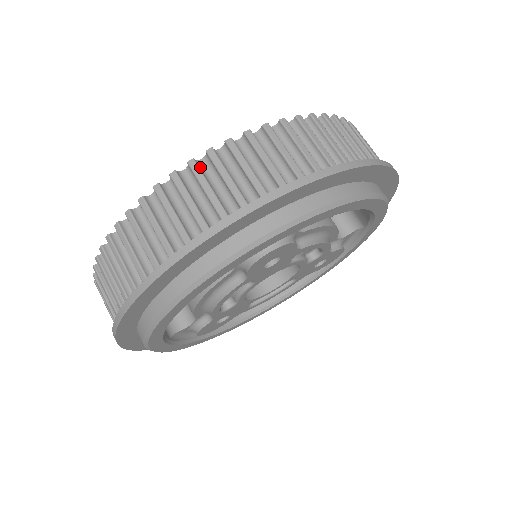
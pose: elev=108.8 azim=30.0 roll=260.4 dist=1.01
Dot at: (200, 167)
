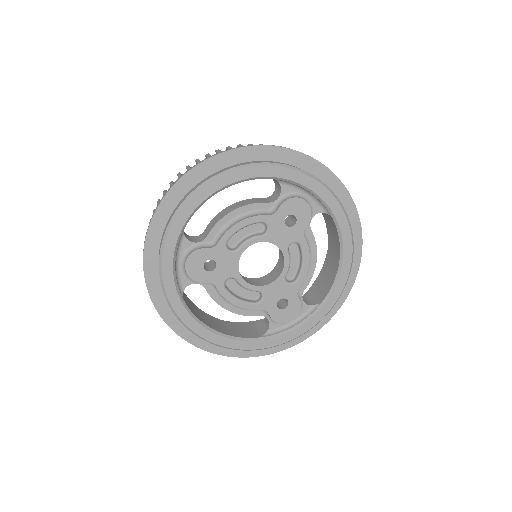
Dot at: occluded
